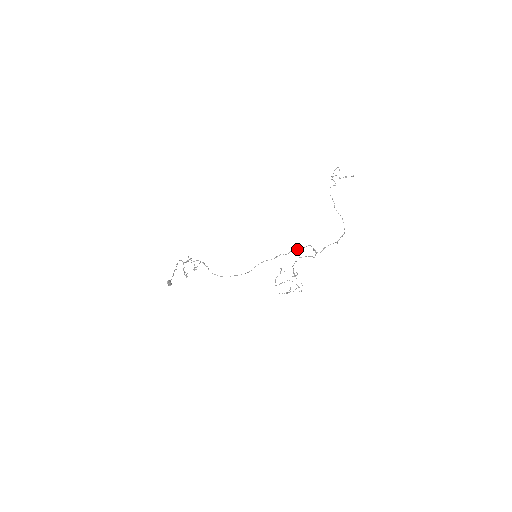
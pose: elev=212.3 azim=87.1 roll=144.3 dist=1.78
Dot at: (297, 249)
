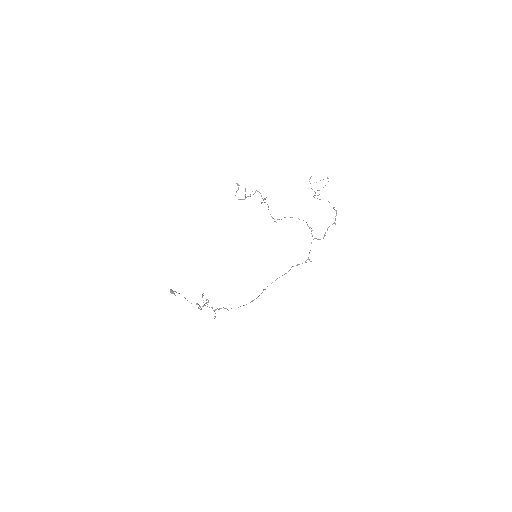
Dot at: (309, 260)
